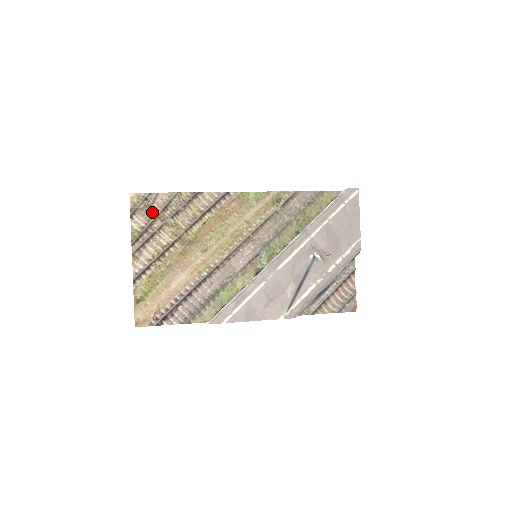
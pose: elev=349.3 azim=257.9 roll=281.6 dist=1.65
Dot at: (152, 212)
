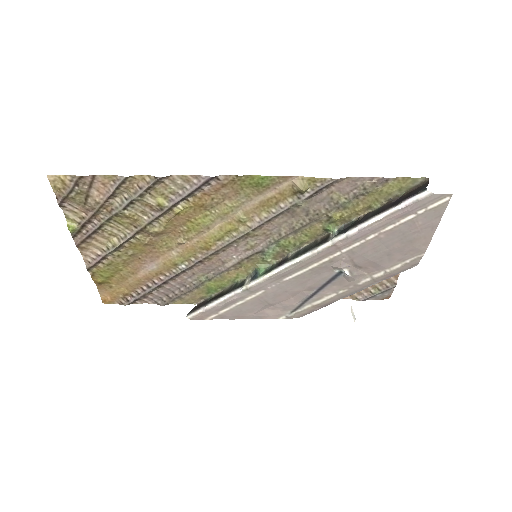
Dot at: (91, 202)
